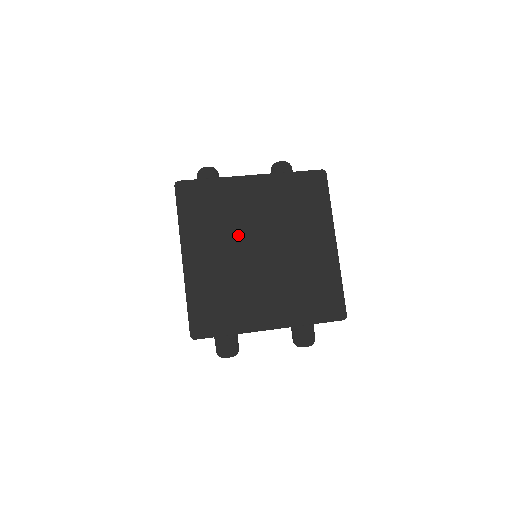
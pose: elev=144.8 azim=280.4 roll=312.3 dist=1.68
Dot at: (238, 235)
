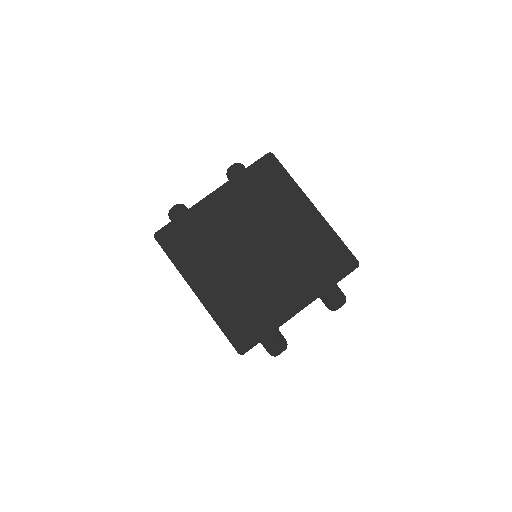
Dot at: (229, 248)
